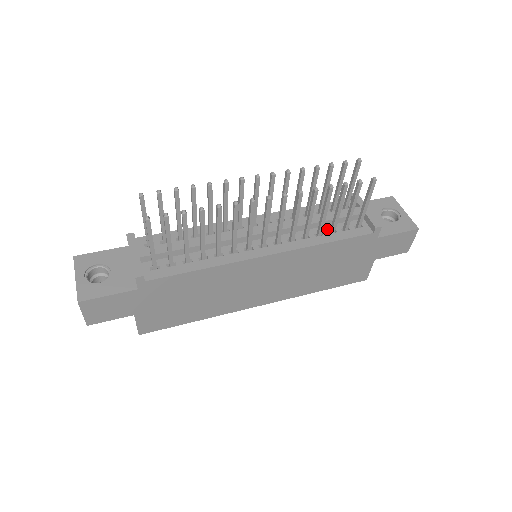
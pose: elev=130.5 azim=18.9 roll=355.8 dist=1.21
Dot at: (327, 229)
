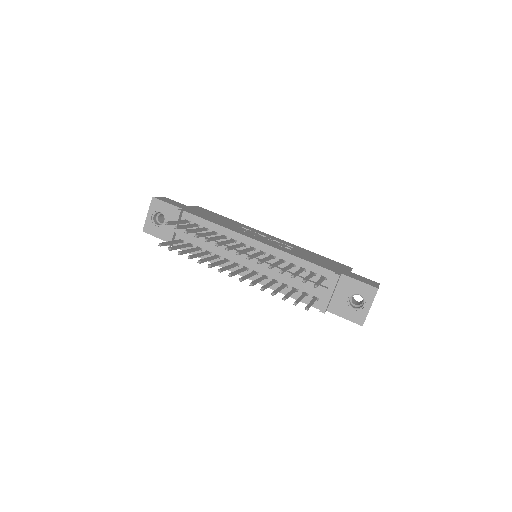
Dot at: (294, 285)
